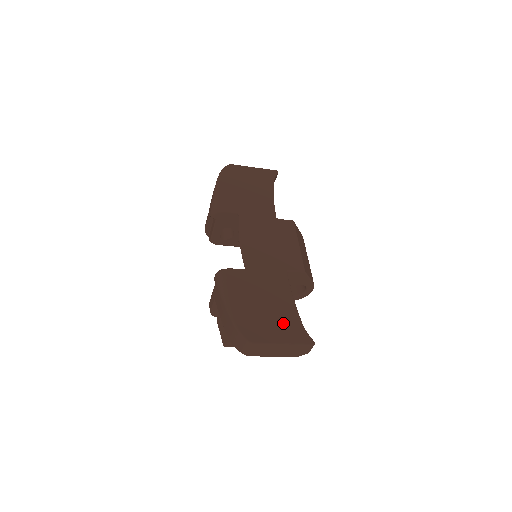
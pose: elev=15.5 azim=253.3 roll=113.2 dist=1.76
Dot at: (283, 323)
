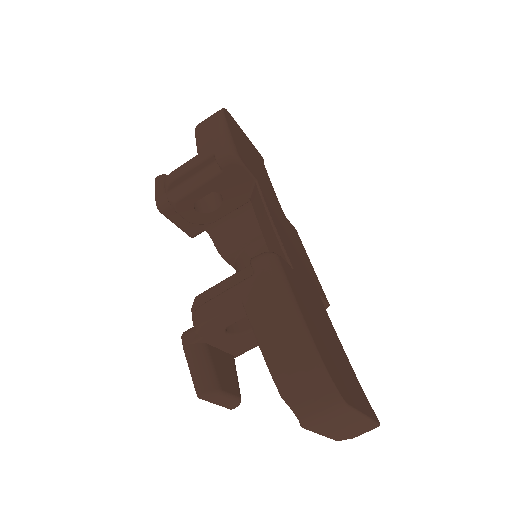
Dot at: (351, 378)
